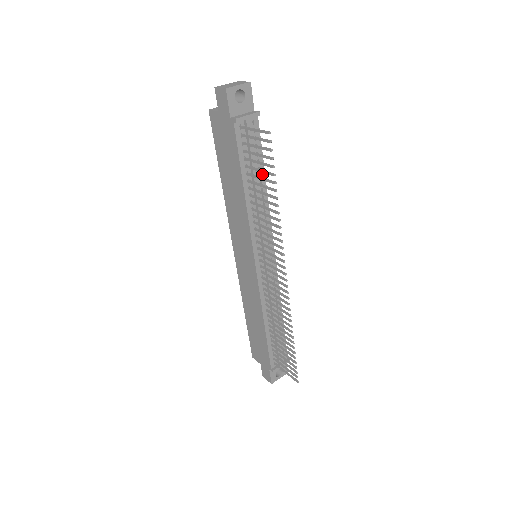
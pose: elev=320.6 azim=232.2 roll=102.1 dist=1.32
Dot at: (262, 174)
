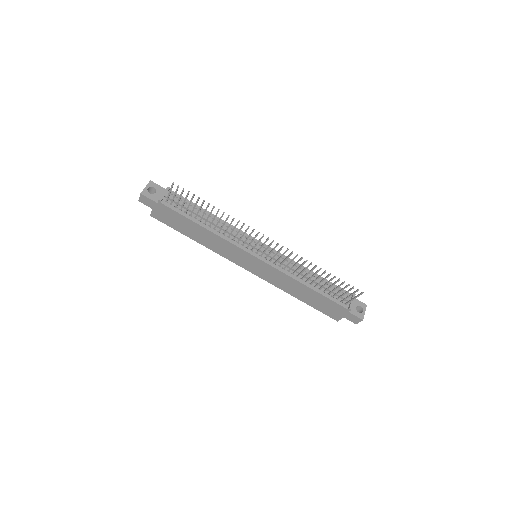
Dot at: occluded
